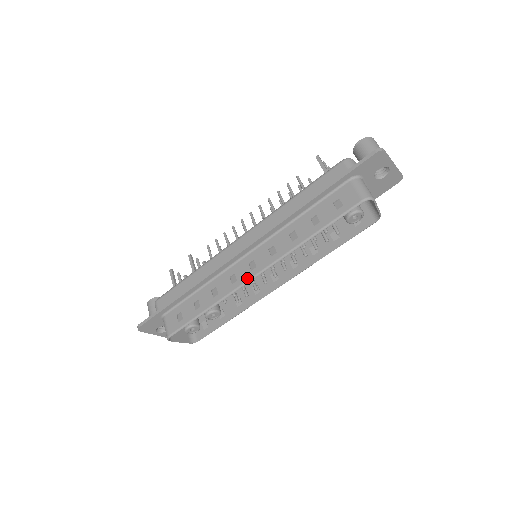
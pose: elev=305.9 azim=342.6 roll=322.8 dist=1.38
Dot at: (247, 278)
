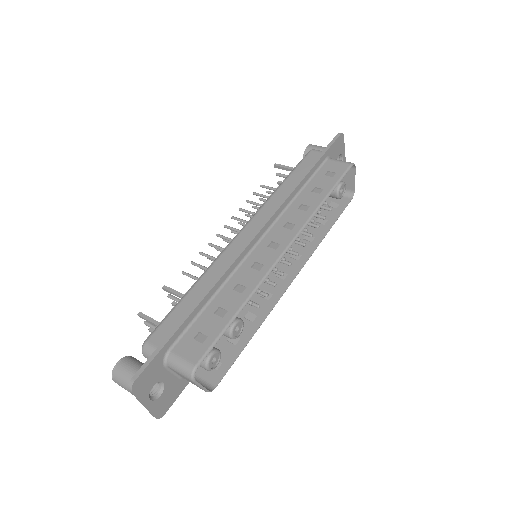
Dot at: (276, 256)
